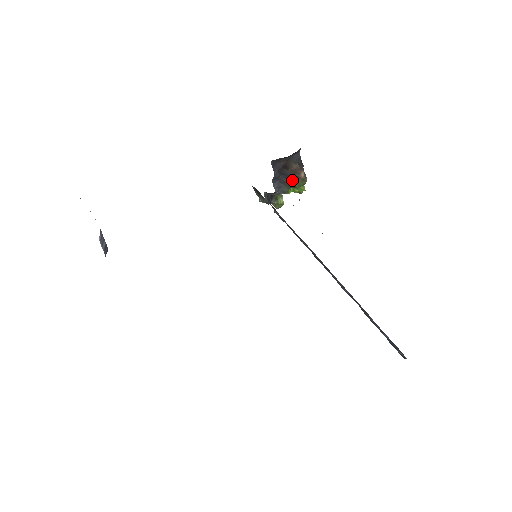
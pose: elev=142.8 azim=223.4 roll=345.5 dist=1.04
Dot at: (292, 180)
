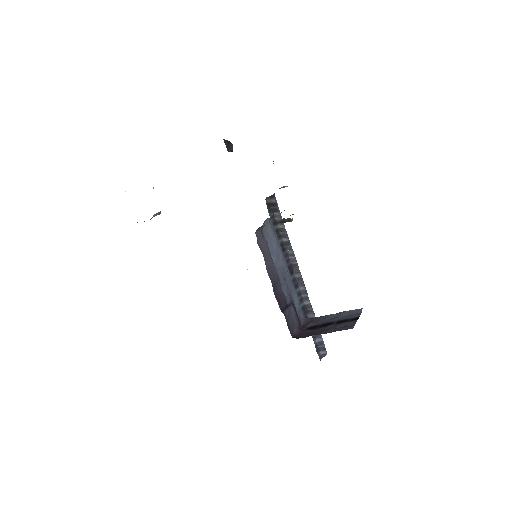
Dot at: occluded
